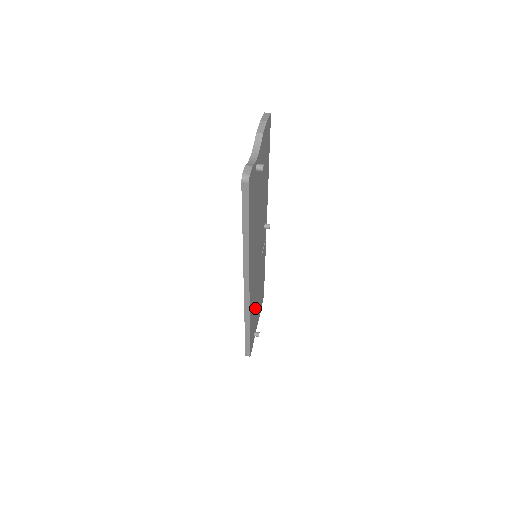
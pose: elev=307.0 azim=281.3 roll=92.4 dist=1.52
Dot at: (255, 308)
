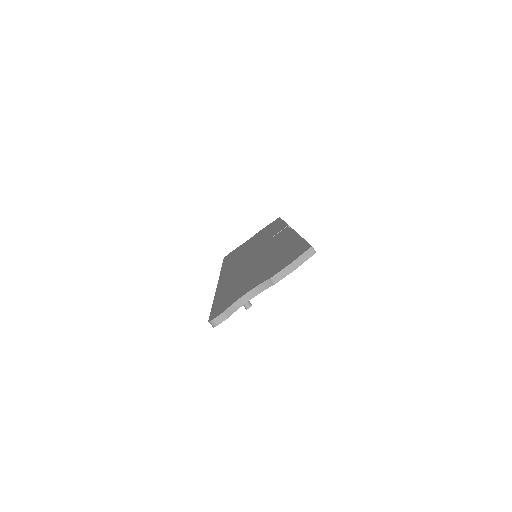
Dot at: occluded
